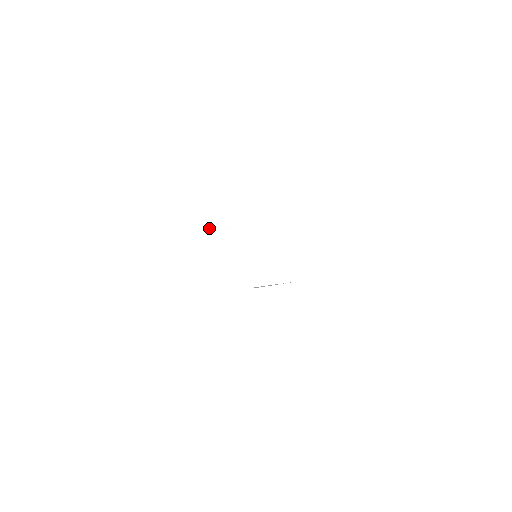
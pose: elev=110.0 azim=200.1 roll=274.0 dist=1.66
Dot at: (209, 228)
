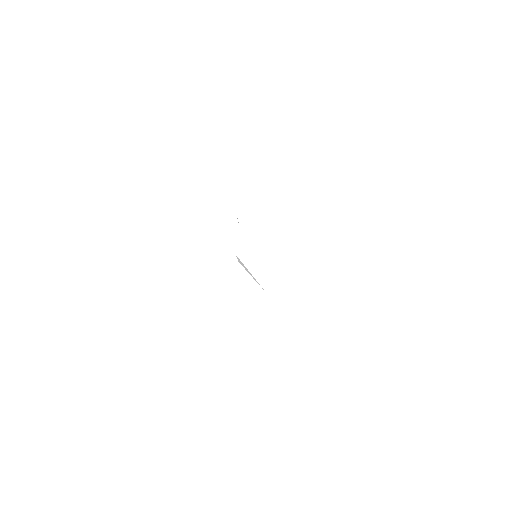
Dot at: (244, 213)
